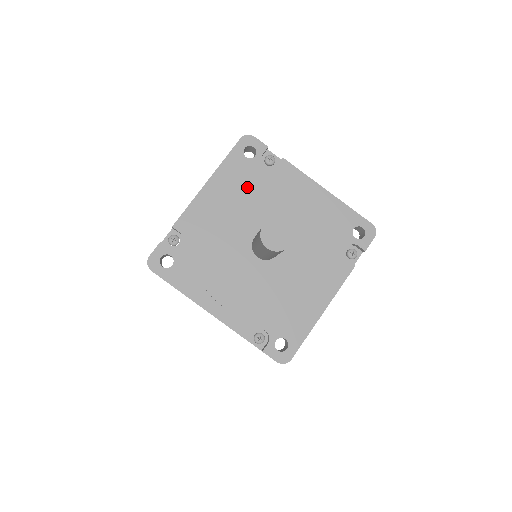
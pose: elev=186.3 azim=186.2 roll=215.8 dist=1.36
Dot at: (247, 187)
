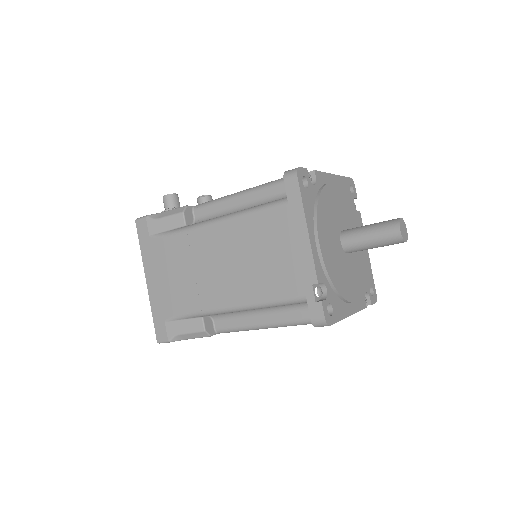
Dot at: (322, 211)
